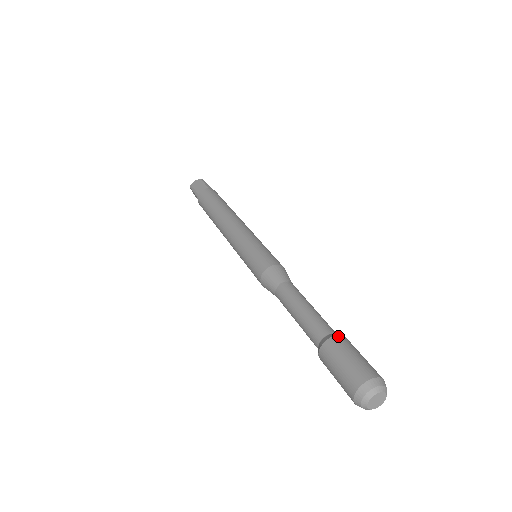
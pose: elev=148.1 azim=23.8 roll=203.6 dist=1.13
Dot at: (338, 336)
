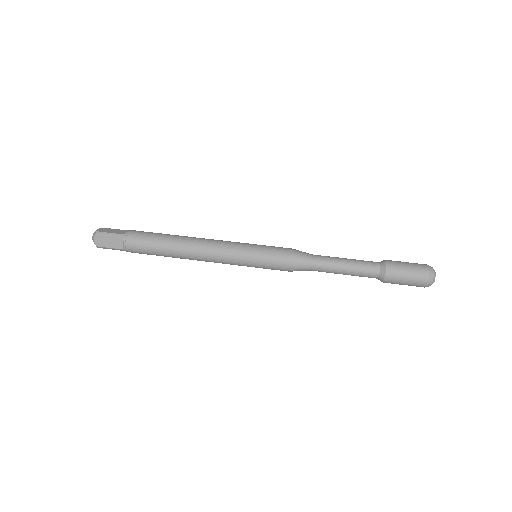
Dot at: (386, 260)
